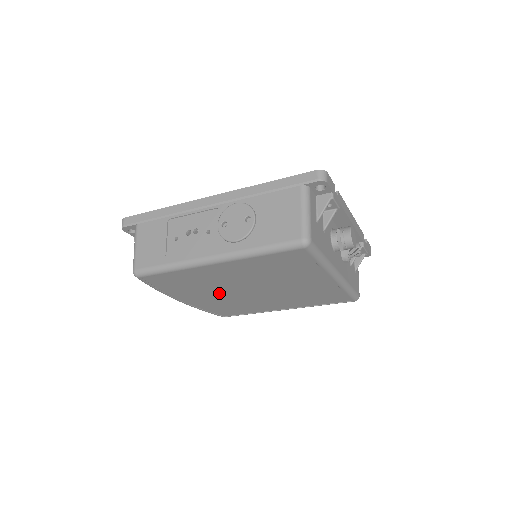
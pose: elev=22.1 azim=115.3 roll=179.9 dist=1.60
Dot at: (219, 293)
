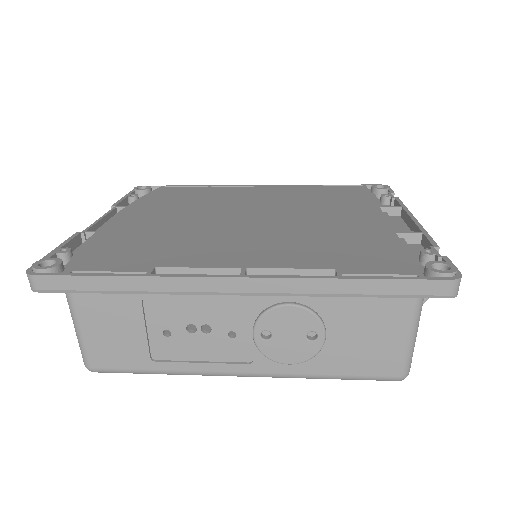
Dot at: occluded
